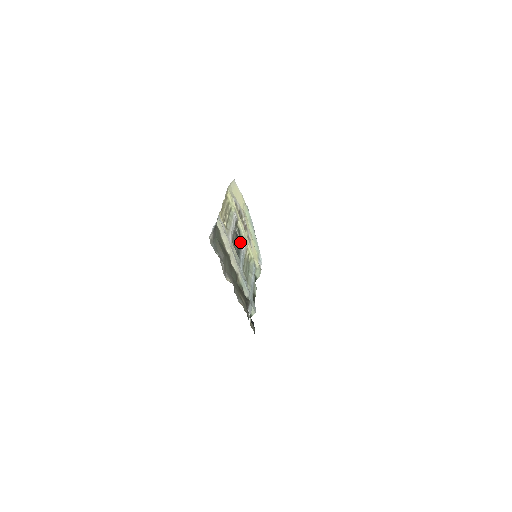
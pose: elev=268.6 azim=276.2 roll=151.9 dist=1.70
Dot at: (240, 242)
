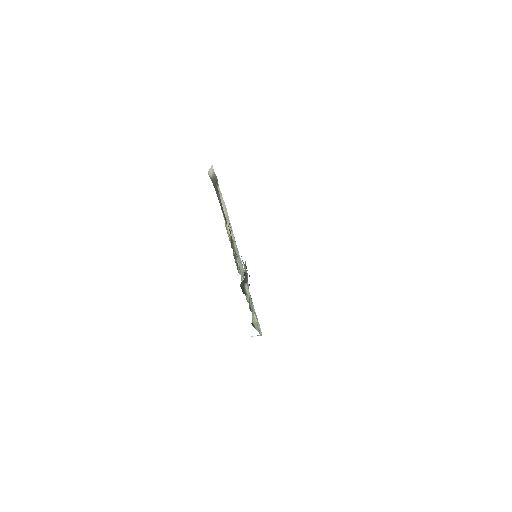
Dot at: occluded
